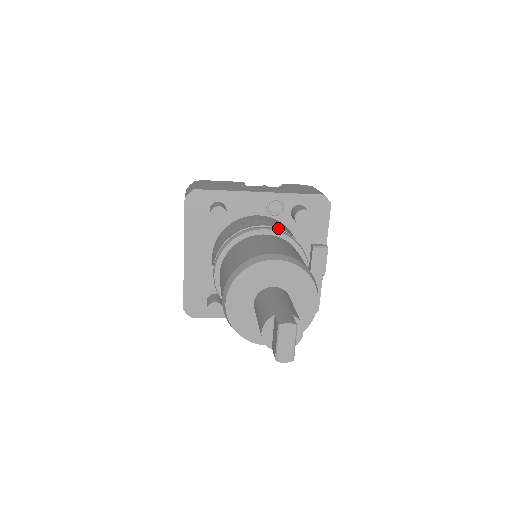
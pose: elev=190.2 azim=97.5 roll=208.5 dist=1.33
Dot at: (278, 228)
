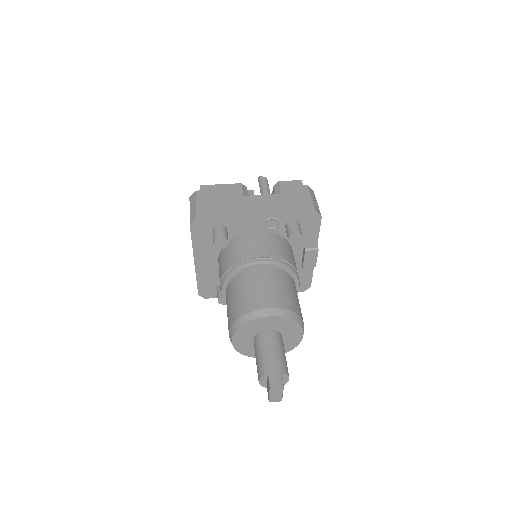
Dot at: (273, 256)
